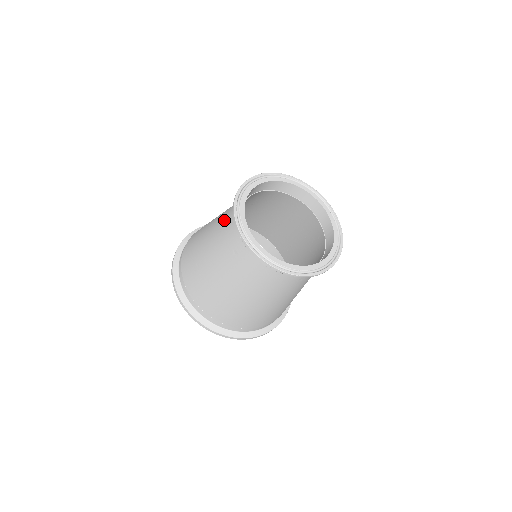
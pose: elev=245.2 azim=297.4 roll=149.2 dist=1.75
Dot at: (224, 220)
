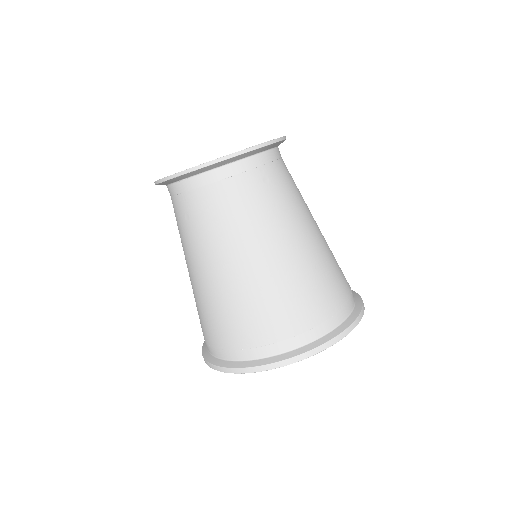
Dot at: occluded
